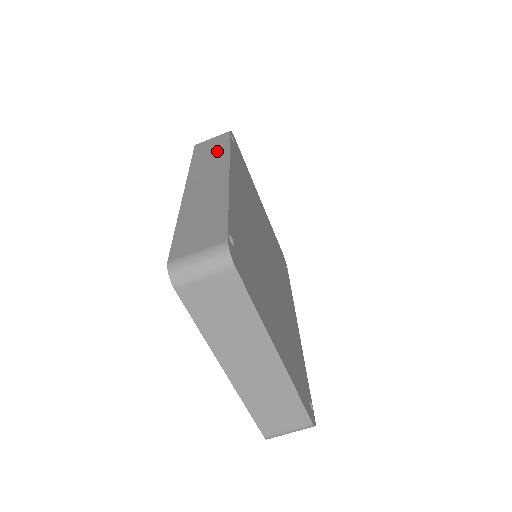
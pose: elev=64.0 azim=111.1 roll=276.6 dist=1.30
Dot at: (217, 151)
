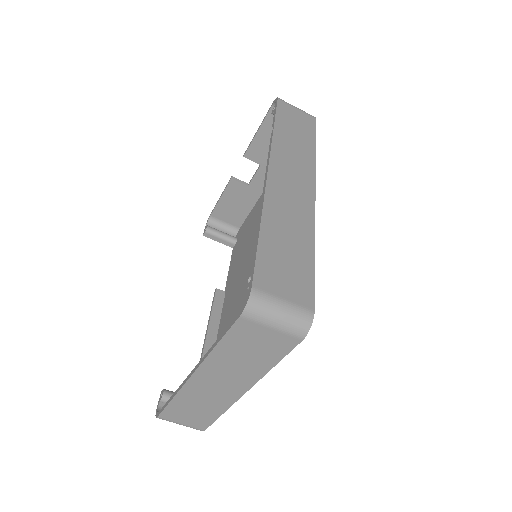
Dot at: (303, 140)
